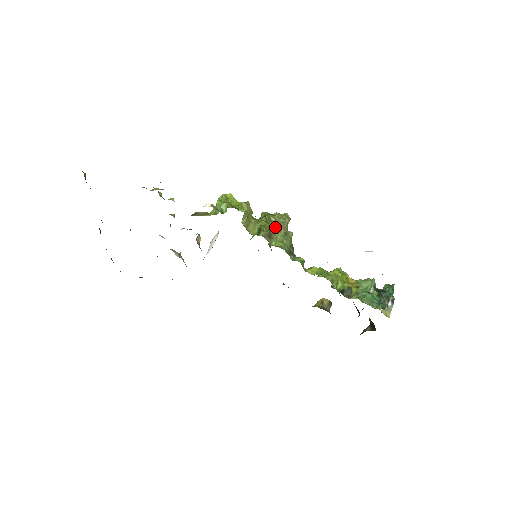
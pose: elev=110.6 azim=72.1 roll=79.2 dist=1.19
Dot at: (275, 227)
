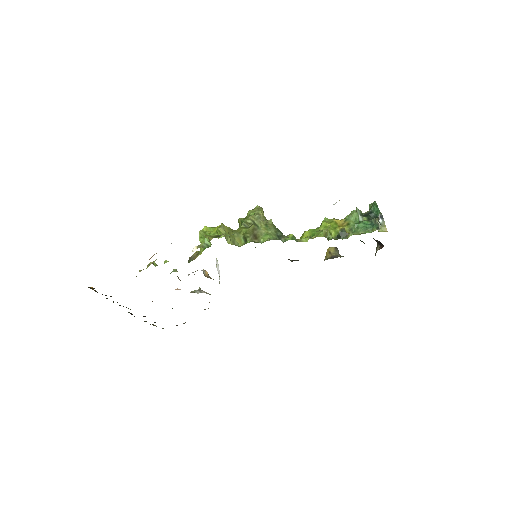
Dot at: (255, 227)
